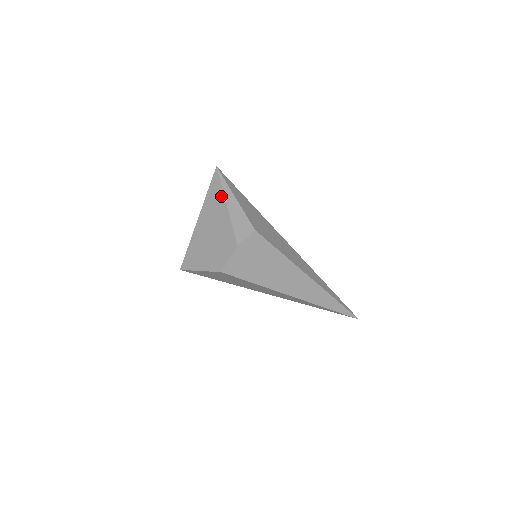
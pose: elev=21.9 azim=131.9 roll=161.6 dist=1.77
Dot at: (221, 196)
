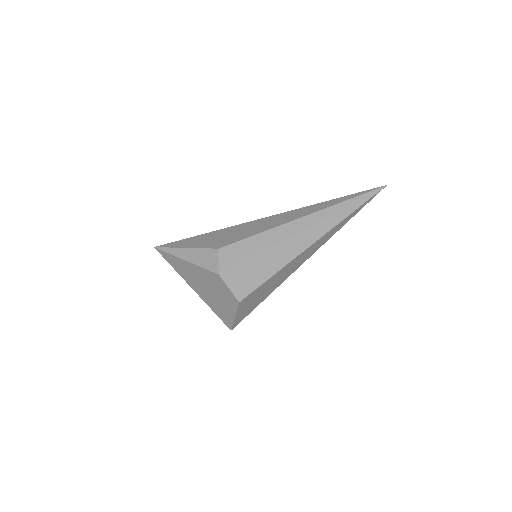
Dot at: (177, 260)
